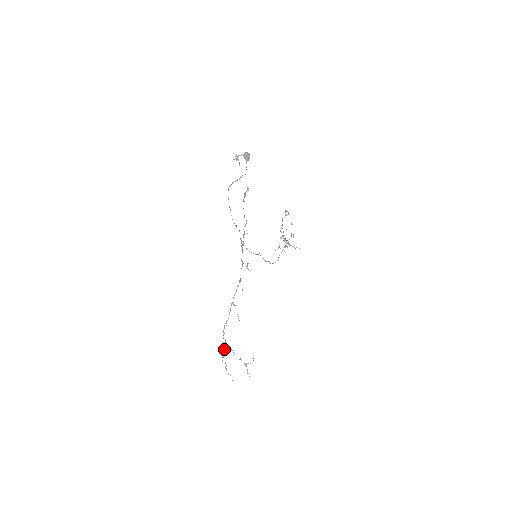
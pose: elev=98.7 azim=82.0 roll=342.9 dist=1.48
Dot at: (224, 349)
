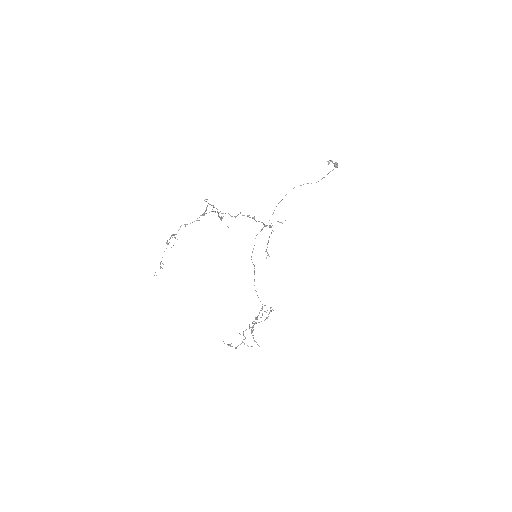
Dot at: (210, 204)
